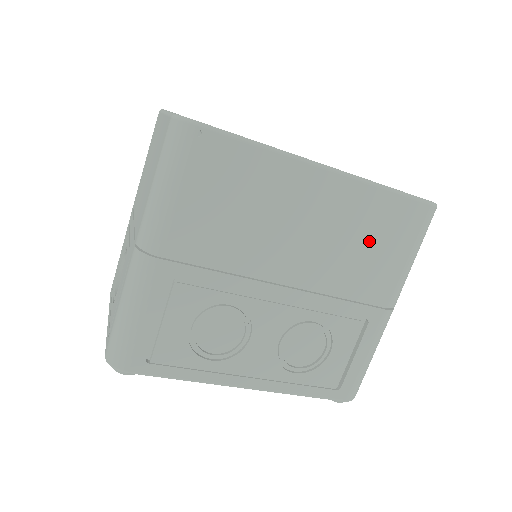
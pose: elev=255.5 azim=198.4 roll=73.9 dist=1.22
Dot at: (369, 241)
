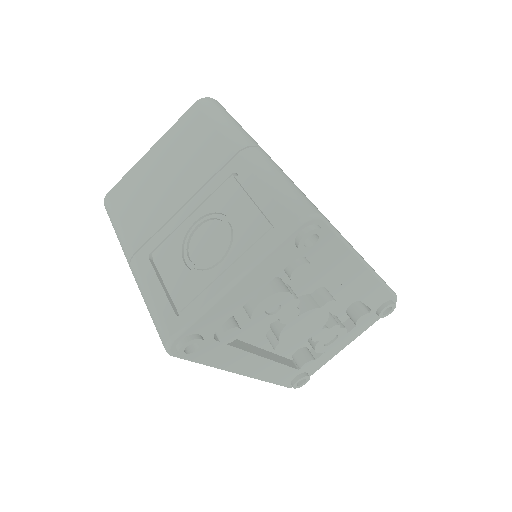
Dot at: occluded
